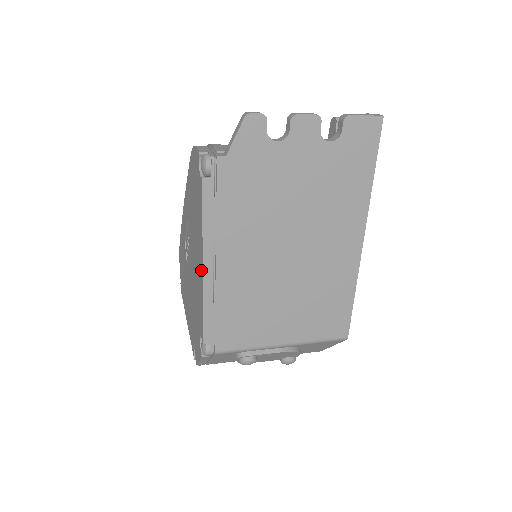
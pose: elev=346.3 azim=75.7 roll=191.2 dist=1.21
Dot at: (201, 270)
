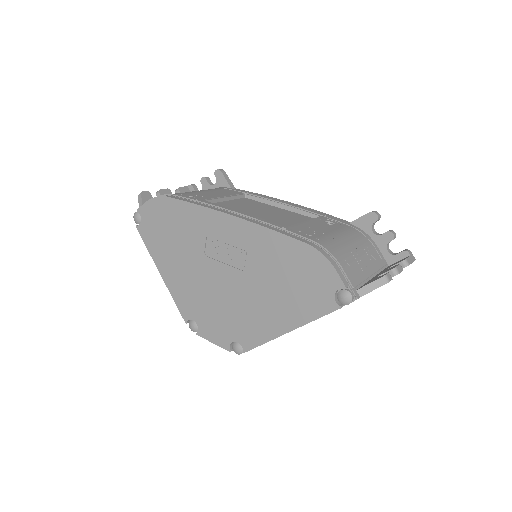
Dot at: (283, 329)
